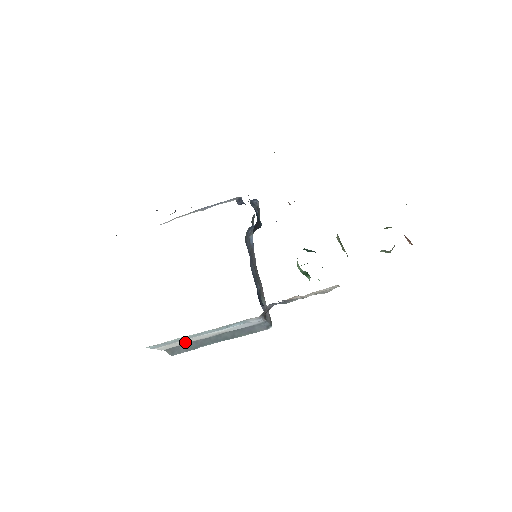
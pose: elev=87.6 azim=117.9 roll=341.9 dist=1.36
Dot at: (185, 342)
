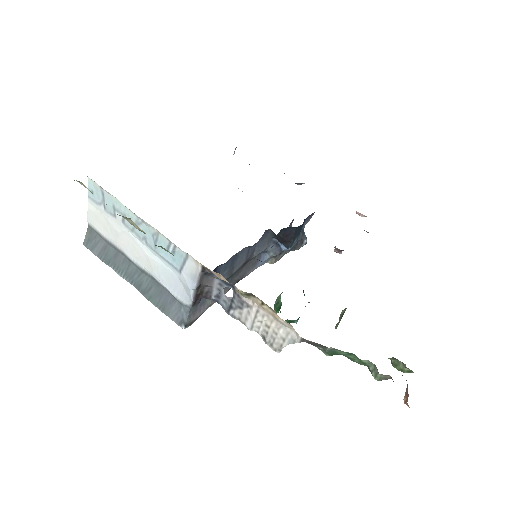
Dot at: (112, 234)
